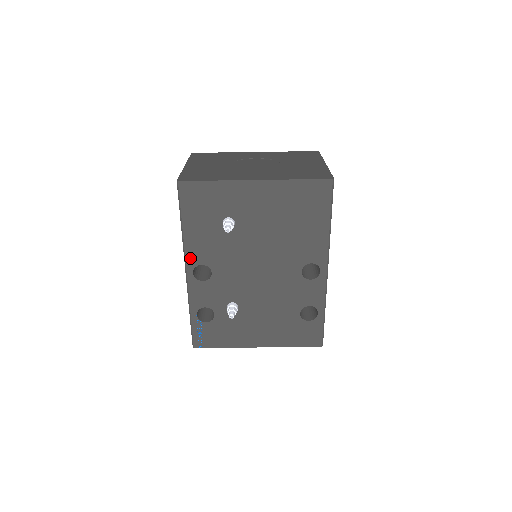
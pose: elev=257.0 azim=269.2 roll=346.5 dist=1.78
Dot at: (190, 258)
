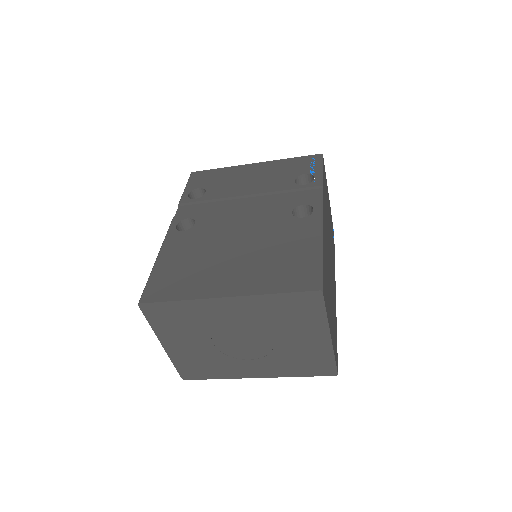
Dot at: occluded
